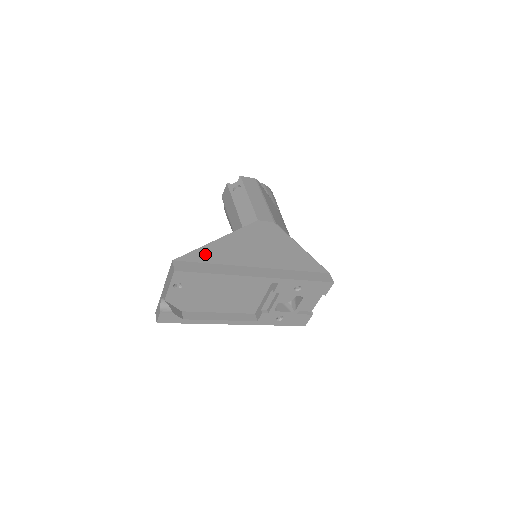
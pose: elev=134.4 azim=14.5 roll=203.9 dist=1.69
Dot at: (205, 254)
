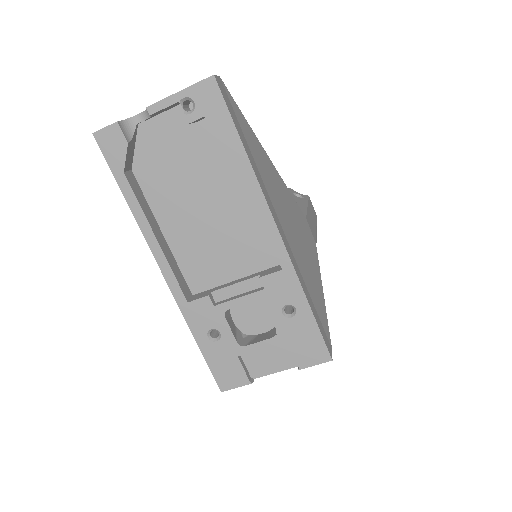
Dot at: (249, 133)
